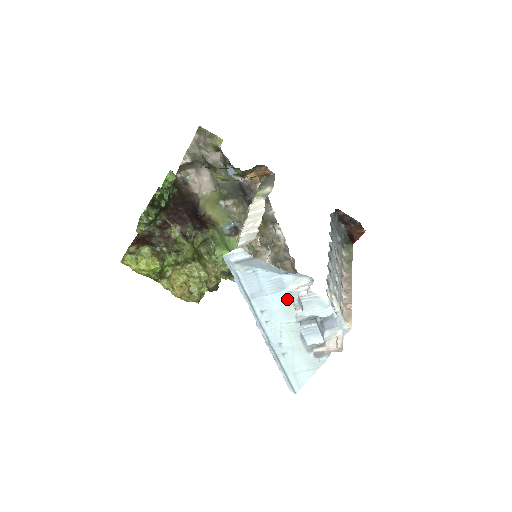
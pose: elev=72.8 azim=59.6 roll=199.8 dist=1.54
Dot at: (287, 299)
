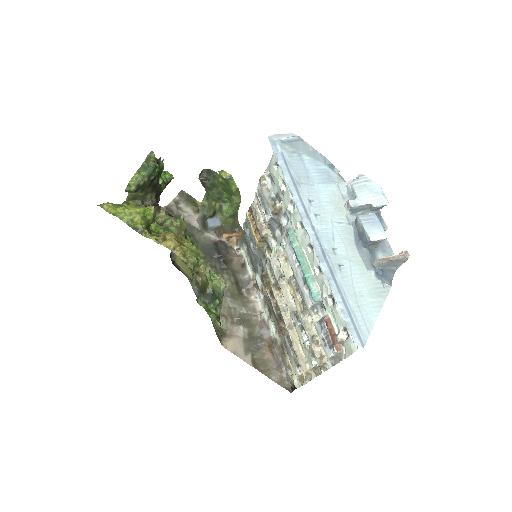
Dot at: (335, 193)
